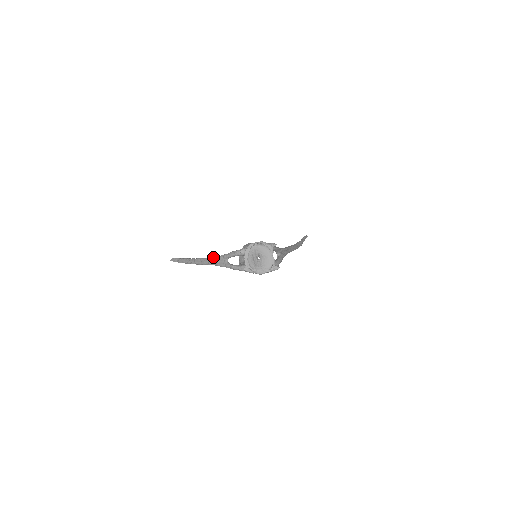
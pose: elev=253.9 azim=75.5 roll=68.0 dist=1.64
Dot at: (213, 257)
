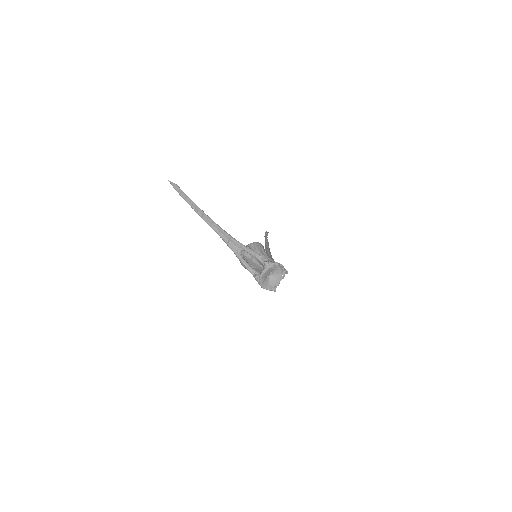
Dot at: (229, 234)
